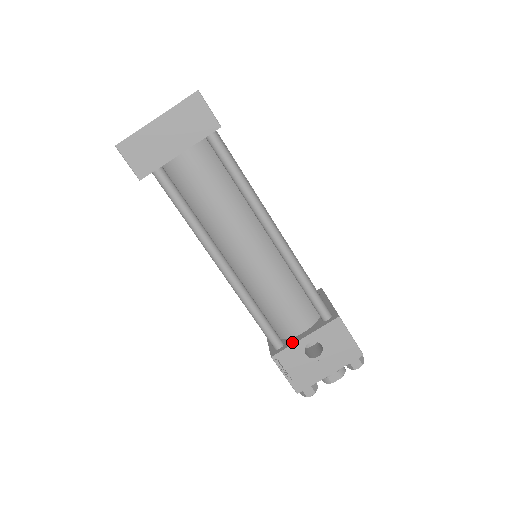
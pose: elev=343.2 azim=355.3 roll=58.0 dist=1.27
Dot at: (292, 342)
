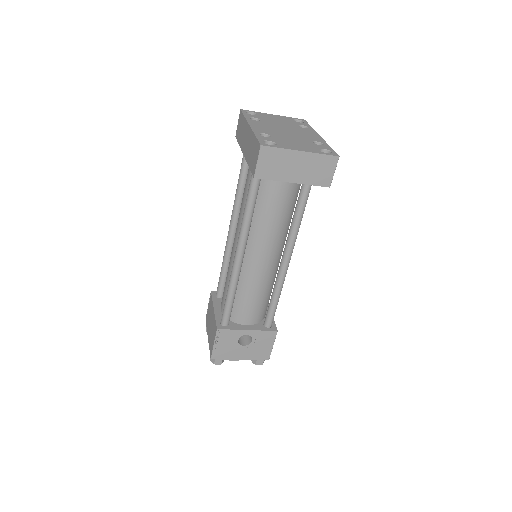
Dot at: (237, 328)
